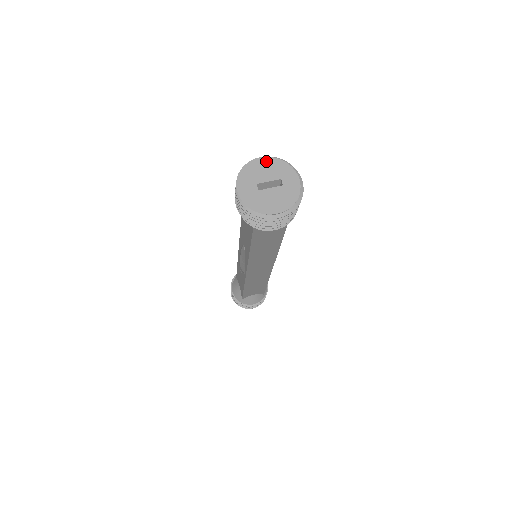
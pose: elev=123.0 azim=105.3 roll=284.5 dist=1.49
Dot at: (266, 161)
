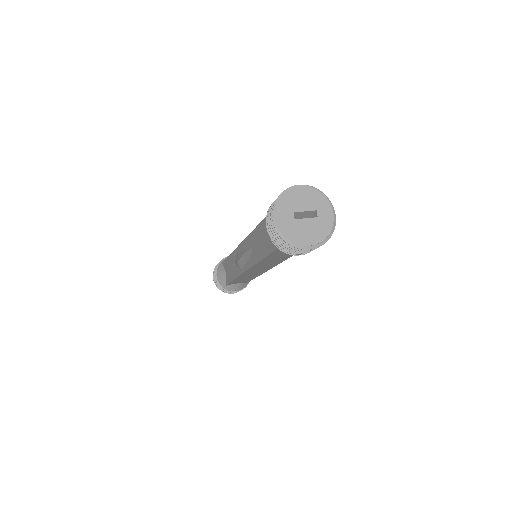
Dot at: (304, 190)
